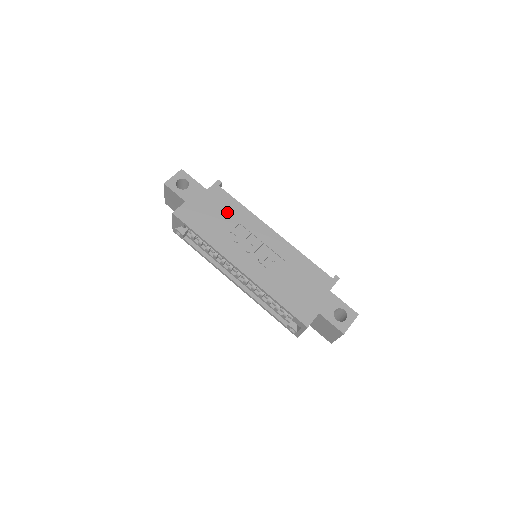
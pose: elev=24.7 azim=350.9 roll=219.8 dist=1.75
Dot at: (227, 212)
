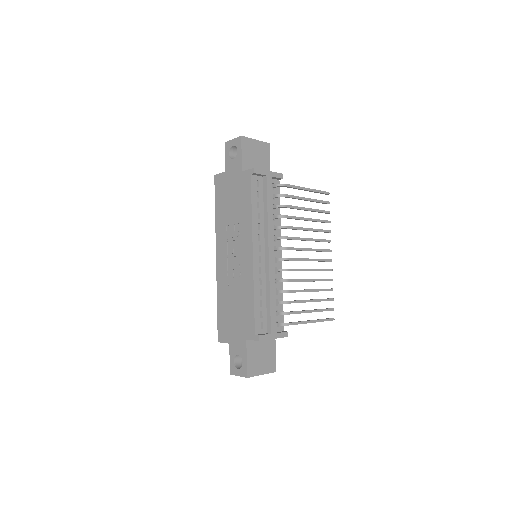
Dot at: (239, 205)
